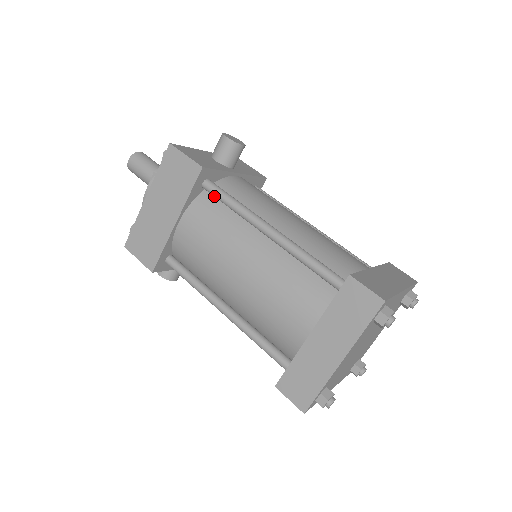
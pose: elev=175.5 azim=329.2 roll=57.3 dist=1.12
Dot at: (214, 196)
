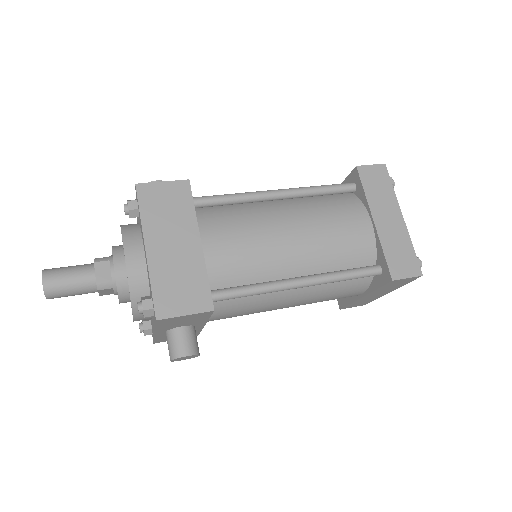
Dot at: (210, 204)
